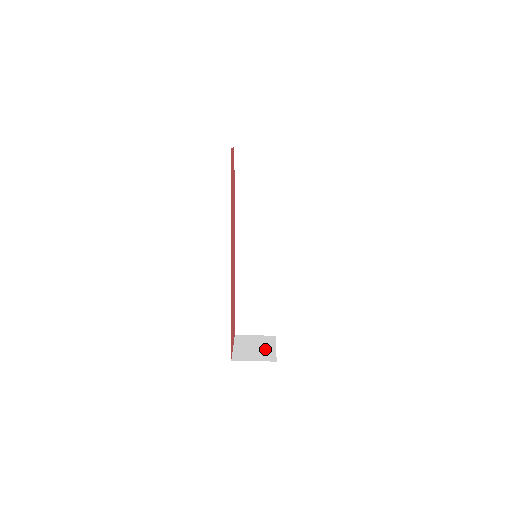
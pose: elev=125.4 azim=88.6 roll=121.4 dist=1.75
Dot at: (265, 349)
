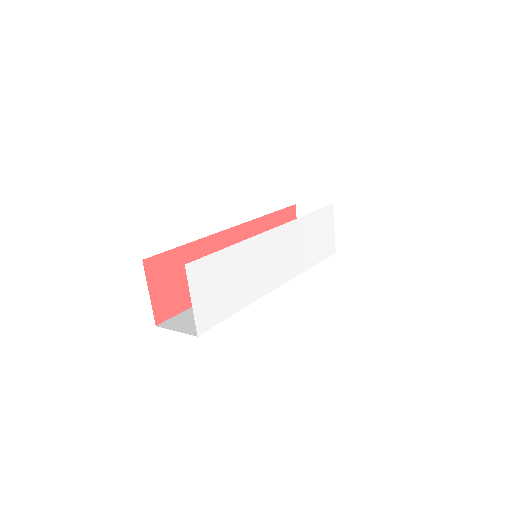
Dot at: occluded
